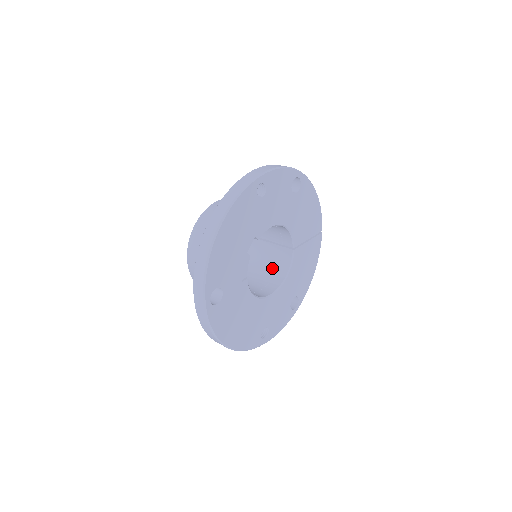
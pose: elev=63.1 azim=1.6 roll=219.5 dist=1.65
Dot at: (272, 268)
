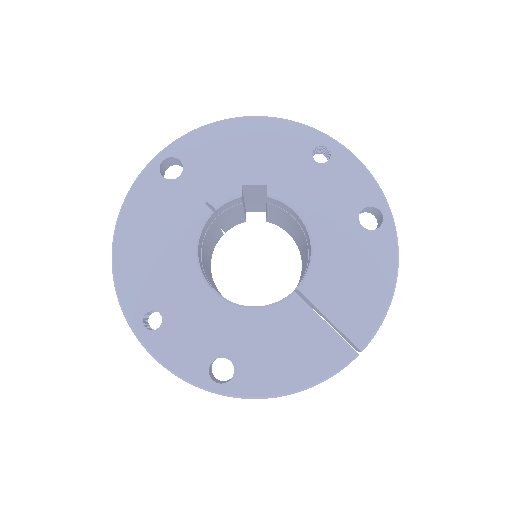
Dot at: occluded
